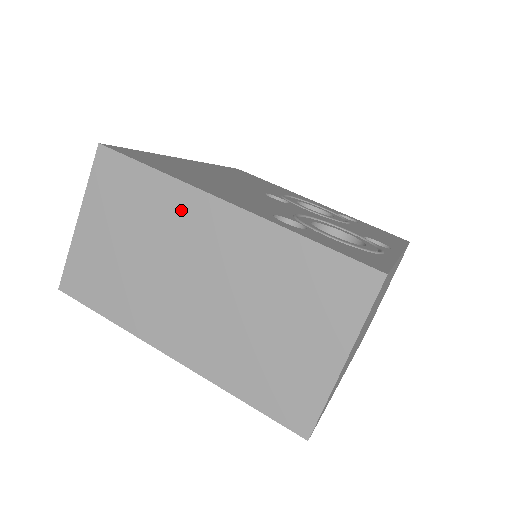
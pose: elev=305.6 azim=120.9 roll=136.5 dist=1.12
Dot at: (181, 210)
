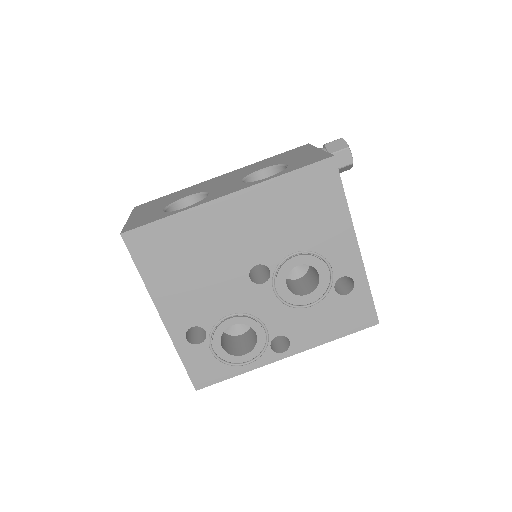
Dot at: occluded
